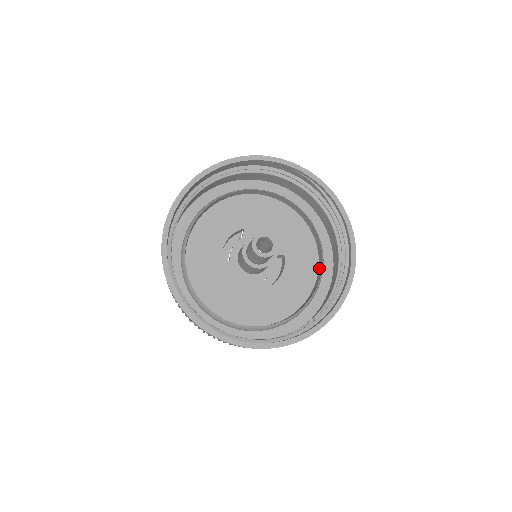
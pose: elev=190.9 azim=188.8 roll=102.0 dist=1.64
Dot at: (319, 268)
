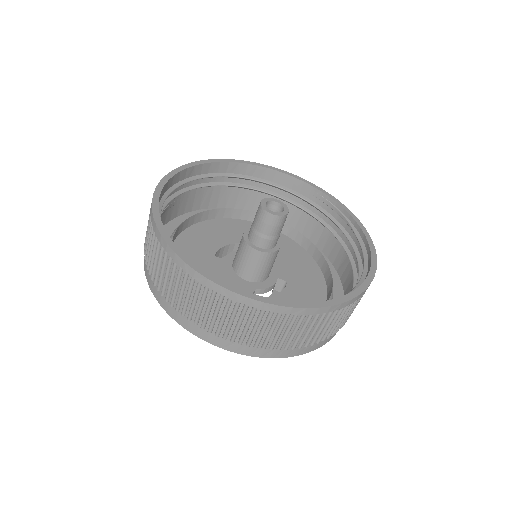
Dot at: occluded
